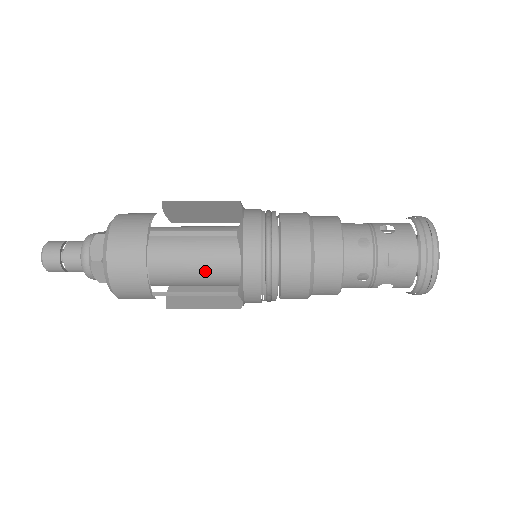
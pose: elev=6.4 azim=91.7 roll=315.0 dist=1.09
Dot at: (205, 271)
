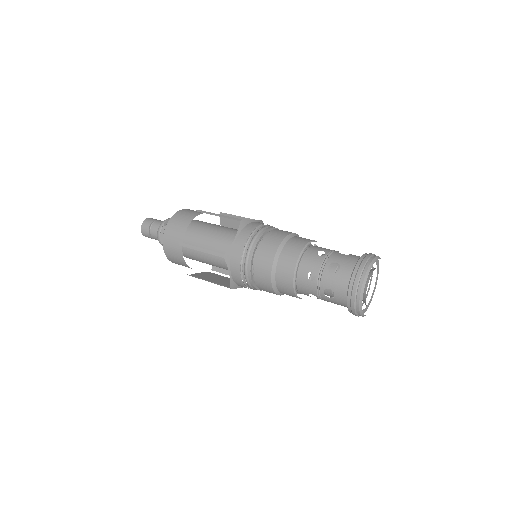
Dot at: occluded
